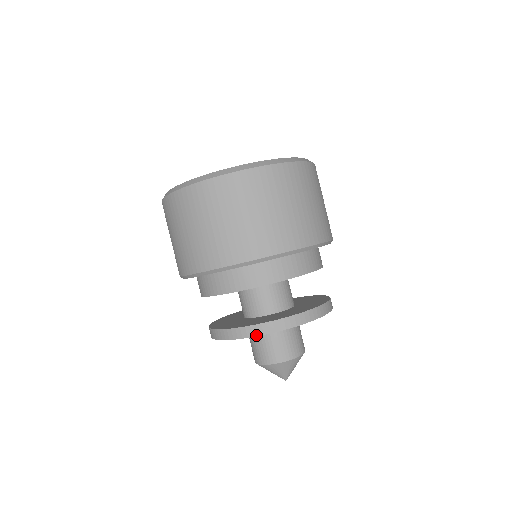
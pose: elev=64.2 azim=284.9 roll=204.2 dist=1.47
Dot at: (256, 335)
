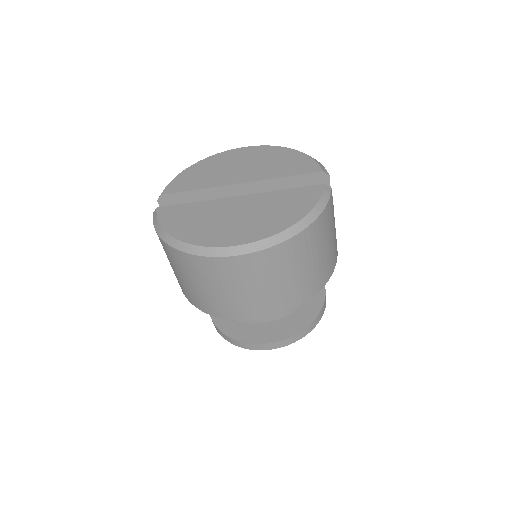
Dot at: occluded
